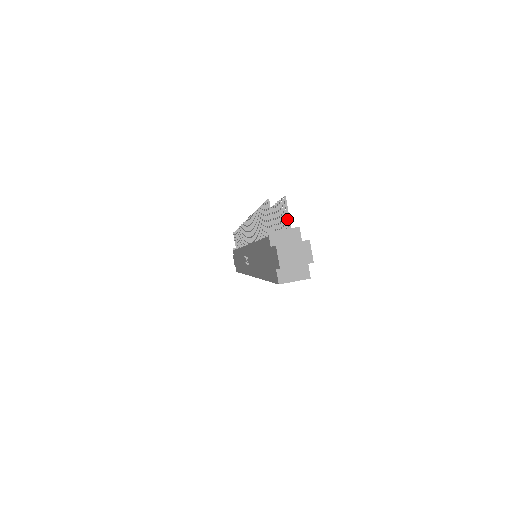
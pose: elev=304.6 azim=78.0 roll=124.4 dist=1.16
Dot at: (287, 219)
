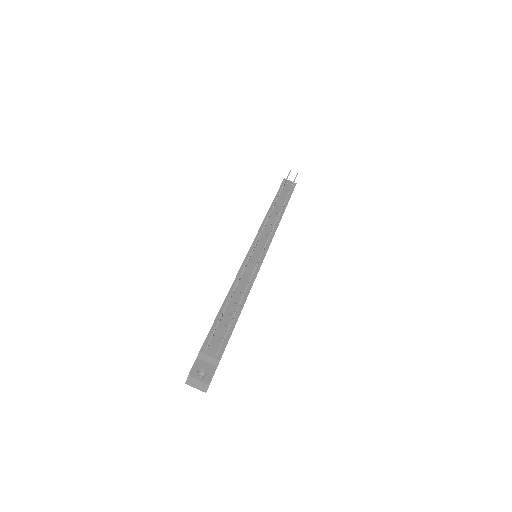
Dot at: (219, 348)
